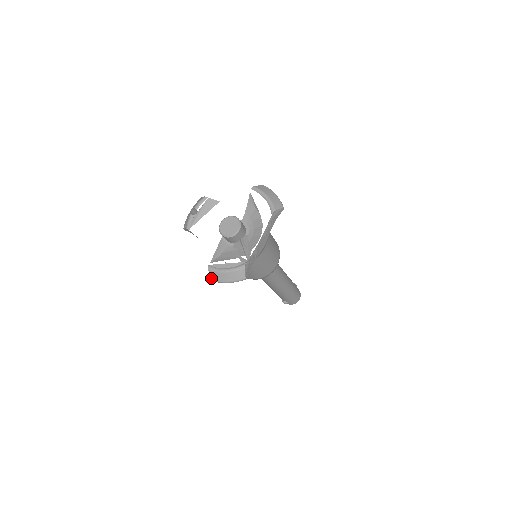
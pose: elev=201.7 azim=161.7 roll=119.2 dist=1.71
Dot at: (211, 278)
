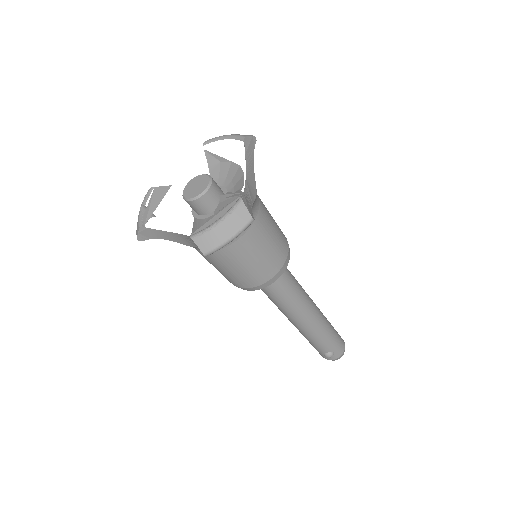
Dot at: (202, 250)
